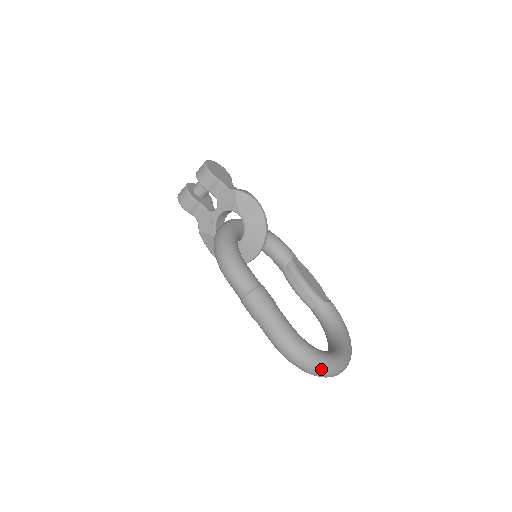
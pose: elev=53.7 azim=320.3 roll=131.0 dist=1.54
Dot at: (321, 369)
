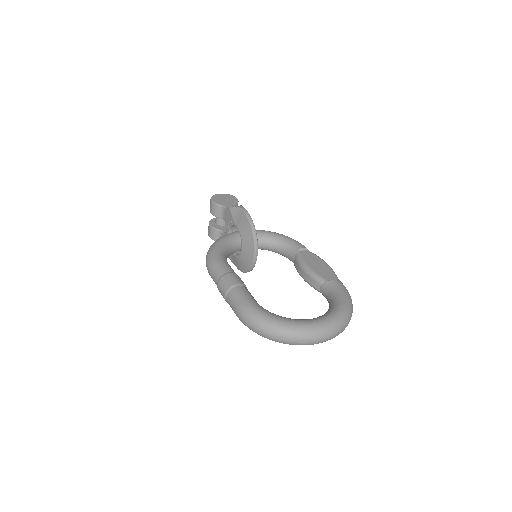
Dot at: (281, 334)
